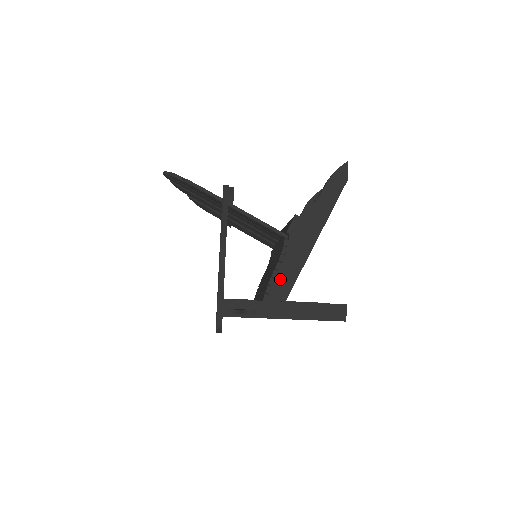
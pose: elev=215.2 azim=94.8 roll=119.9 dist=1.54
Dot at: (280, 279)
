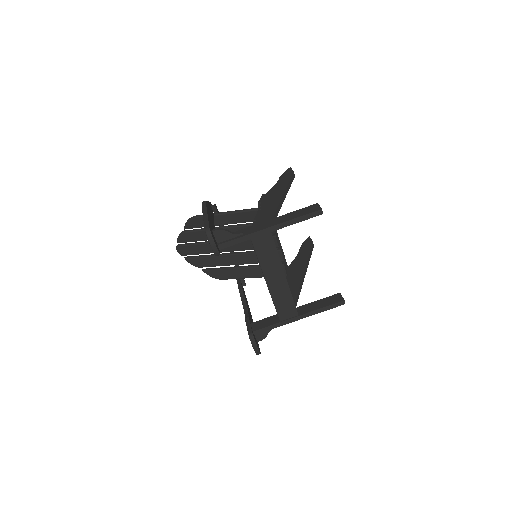
Dot at: (261, 219)
